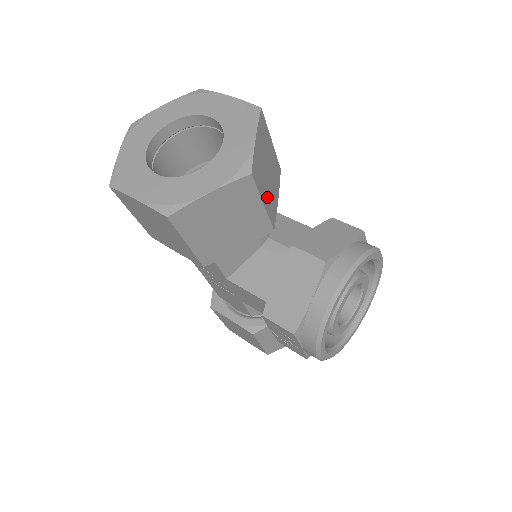
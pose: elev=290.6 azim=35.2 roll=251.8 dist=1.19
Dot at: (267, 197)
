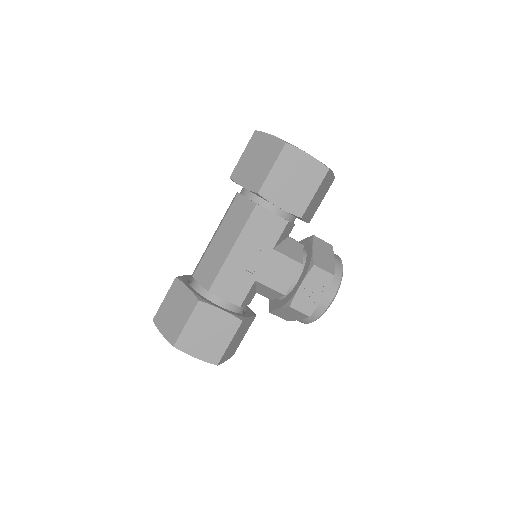
Dot at: occluded
